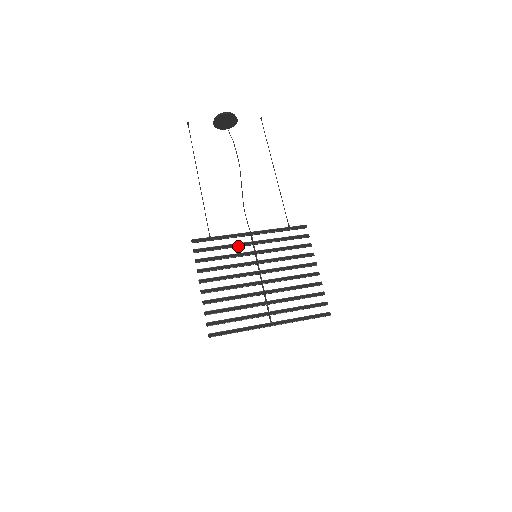
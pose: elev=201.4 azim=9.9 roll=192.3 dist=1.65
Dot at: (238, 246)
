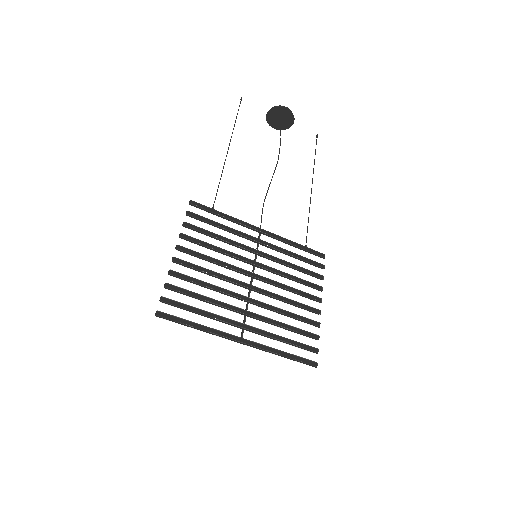
Dot at: (240, 235)
